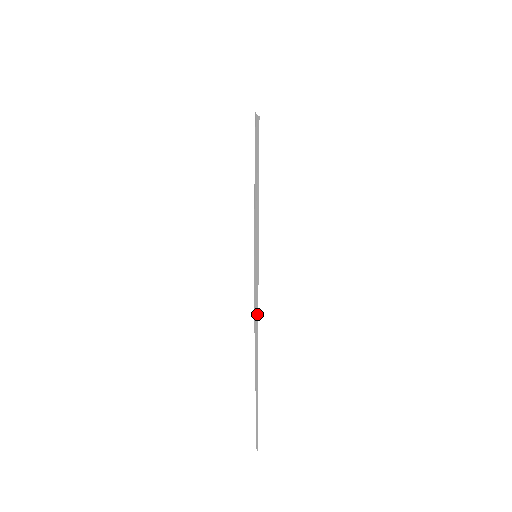
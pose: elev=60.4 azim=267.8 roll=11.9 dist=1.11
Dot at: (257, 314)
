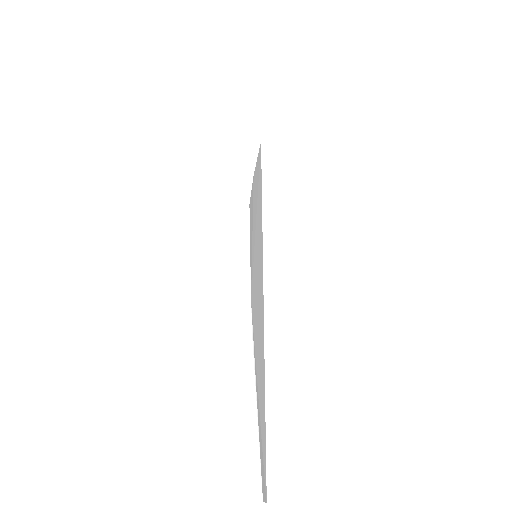
Dot at: (261, 279)
